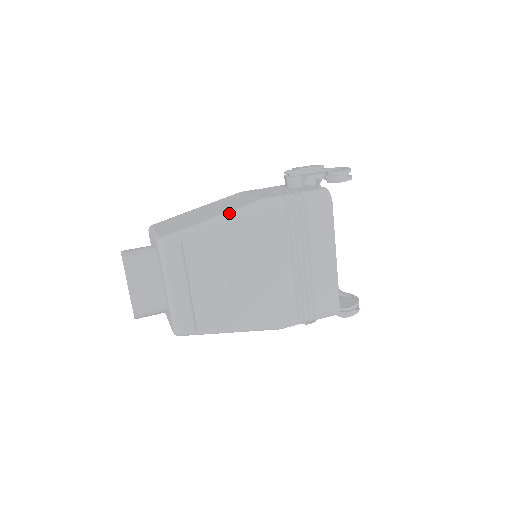
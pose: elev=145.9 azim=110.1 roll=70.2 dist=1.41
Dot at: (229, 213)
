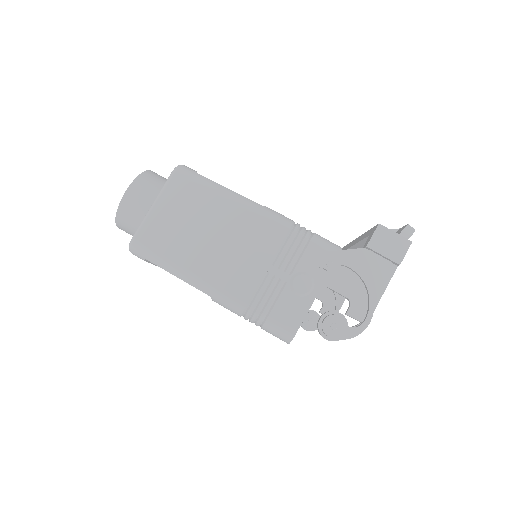
Dot at: (191, 278)
